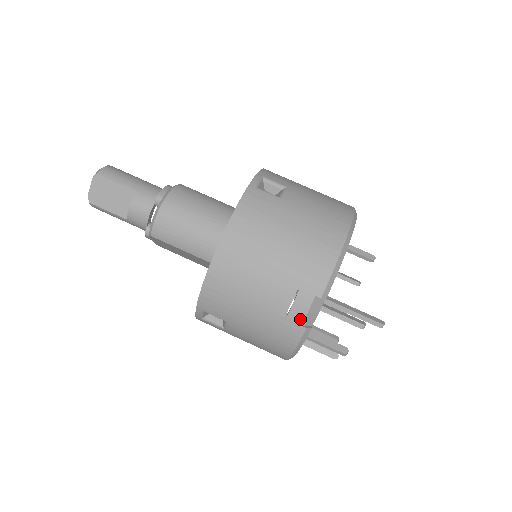
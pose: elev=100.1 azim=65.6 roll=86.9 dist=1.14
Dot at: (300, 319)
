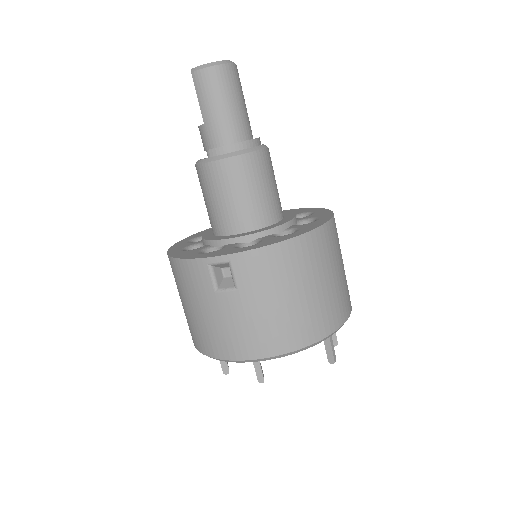
Dot at: occluded
